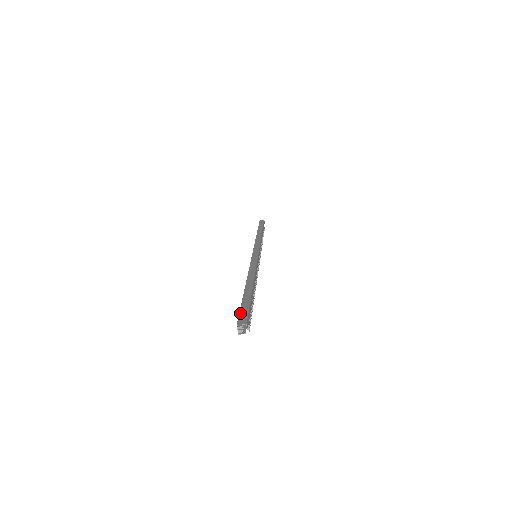
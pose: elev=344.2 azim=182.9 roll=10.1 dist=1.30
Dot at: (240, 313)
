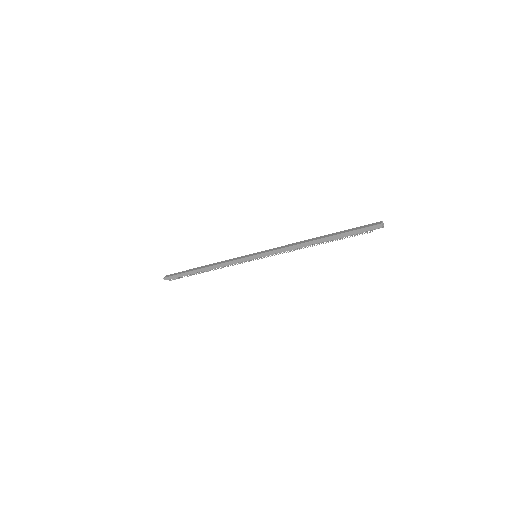
Dot at: (367, 225)
